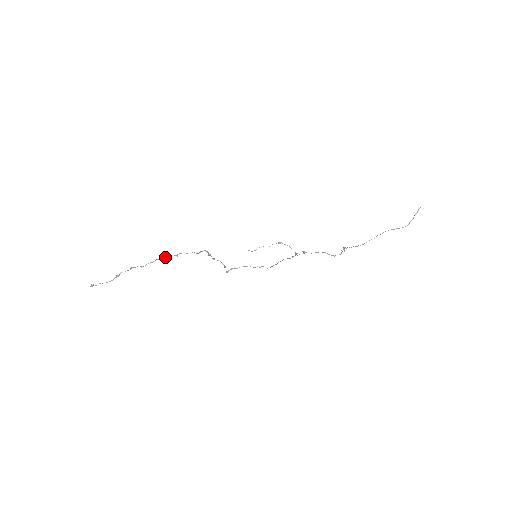
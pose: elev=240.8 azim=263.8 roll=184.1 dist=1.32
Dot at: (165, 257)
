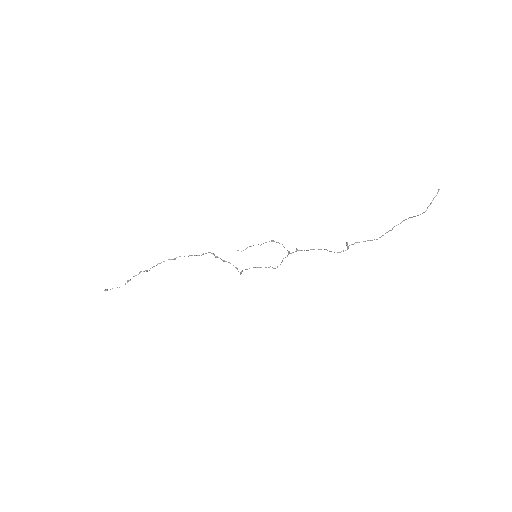
Dot at: occluded
